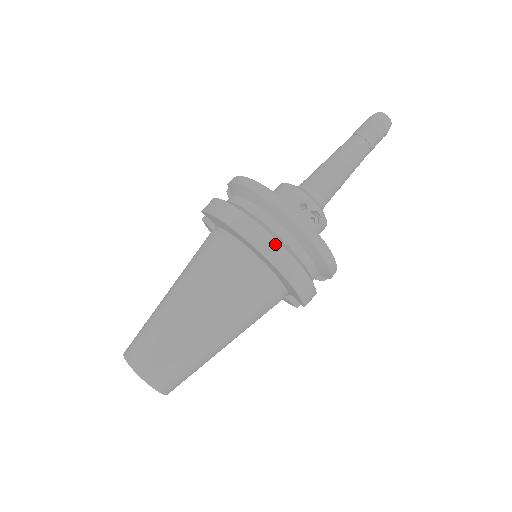
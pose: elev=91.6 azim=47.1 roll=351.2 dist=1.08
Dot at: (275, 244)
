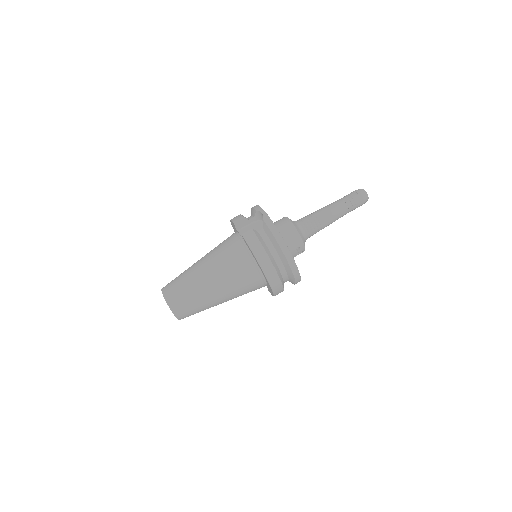
Dot at: (279, 283)
